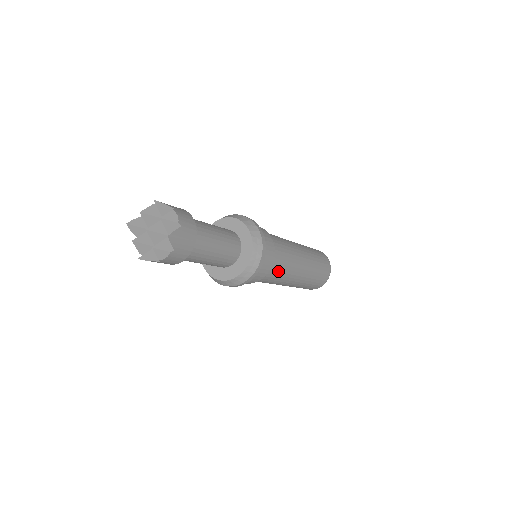
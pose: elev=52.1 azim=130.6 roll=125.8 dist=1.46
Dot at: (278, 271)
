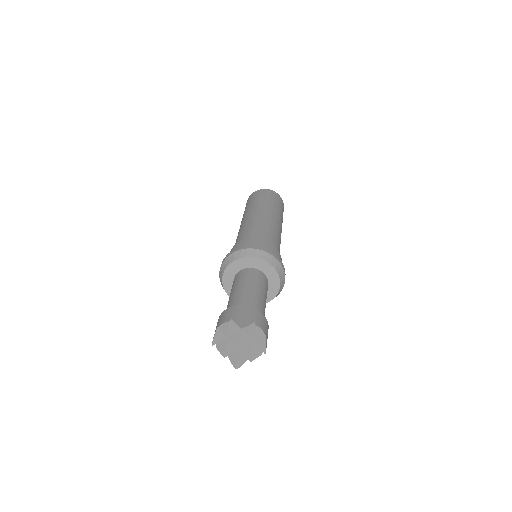
Dot at: occluded
